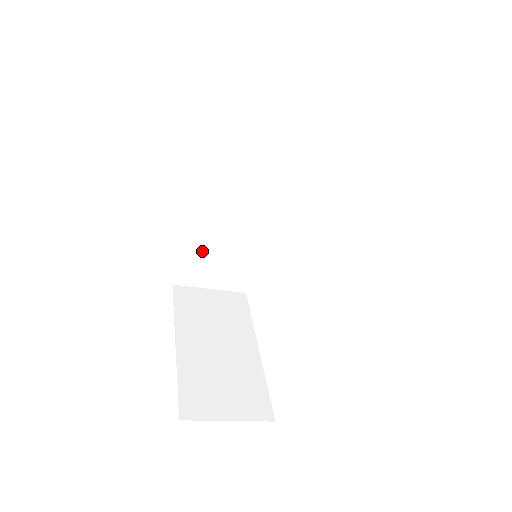
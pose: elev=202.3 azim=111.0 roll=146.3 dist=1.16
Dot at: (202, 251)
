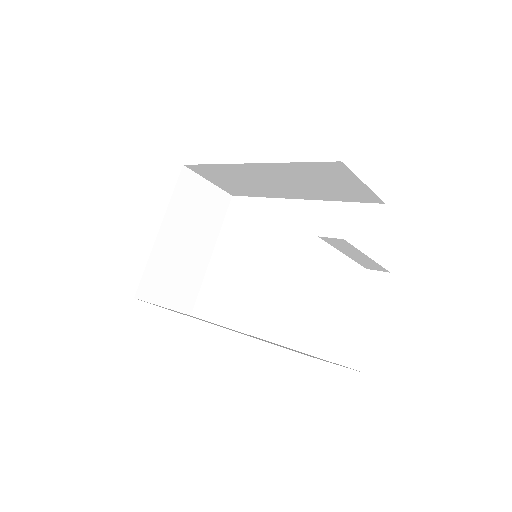
Dot at: (224, 172)
